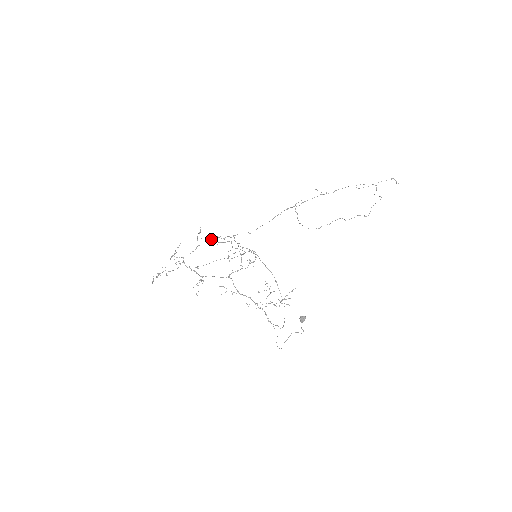
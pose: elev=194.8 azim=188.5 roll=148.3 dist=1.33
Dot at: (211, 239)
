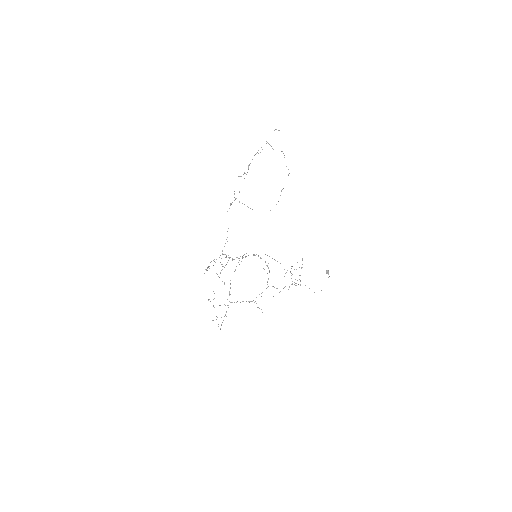
Dot at: occluded
